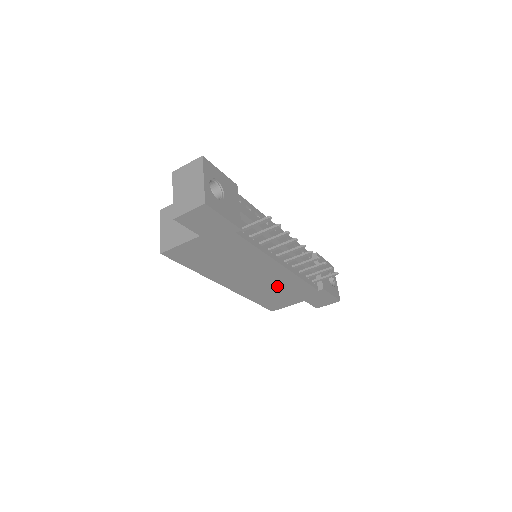
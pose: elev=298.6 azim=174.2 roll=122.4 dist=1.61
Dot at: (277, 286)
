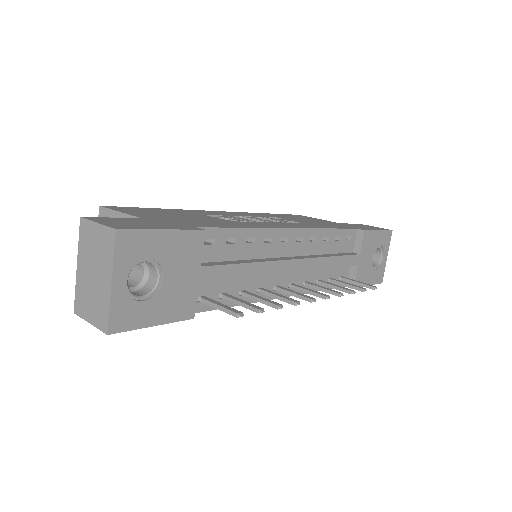
Dot at: occluded
